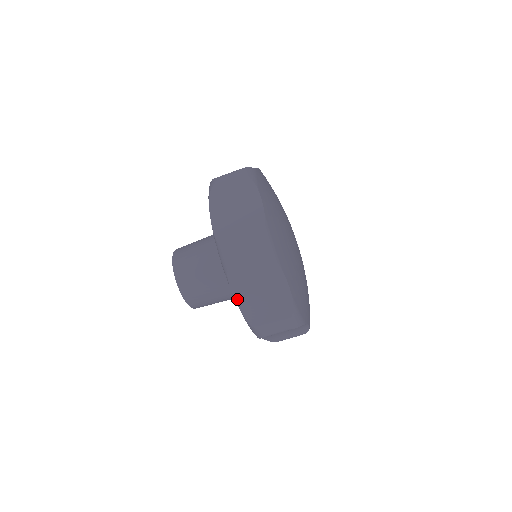
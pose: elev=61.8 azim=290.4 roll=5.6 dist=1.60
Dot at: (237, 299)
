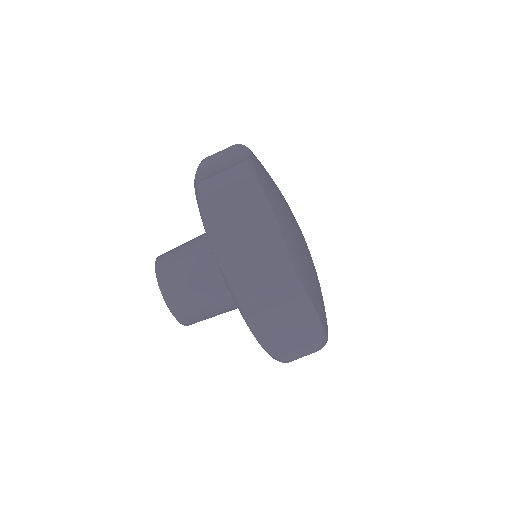
Dot at: (256, 334)
